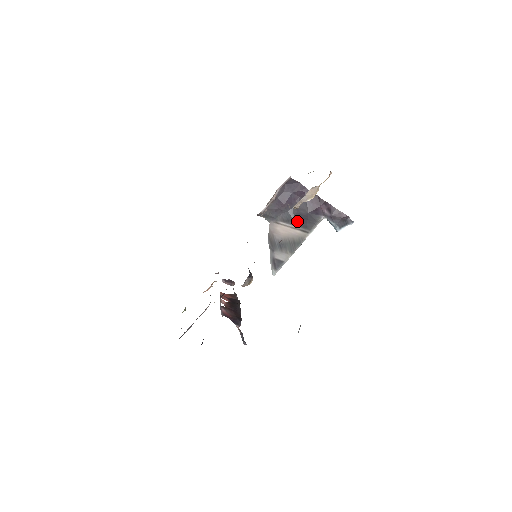
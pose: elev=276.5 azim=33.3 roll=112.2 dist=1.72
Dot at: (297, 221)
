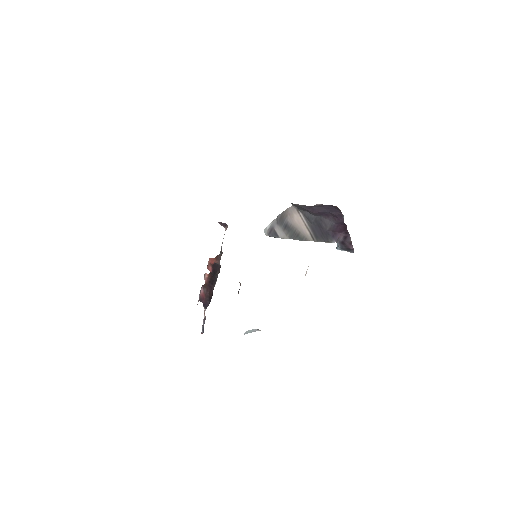
Dot at: (314, 226)
